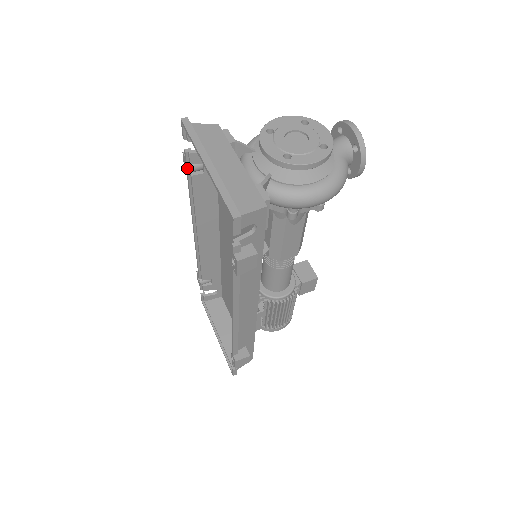
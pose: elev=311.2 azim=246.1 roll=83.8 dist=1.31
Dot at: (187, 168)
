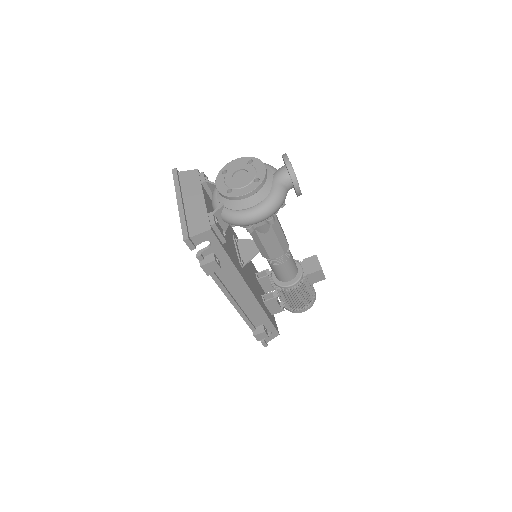
Dot at: occluded
